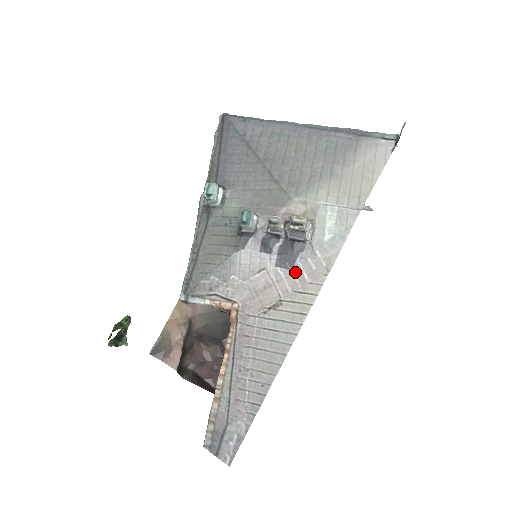
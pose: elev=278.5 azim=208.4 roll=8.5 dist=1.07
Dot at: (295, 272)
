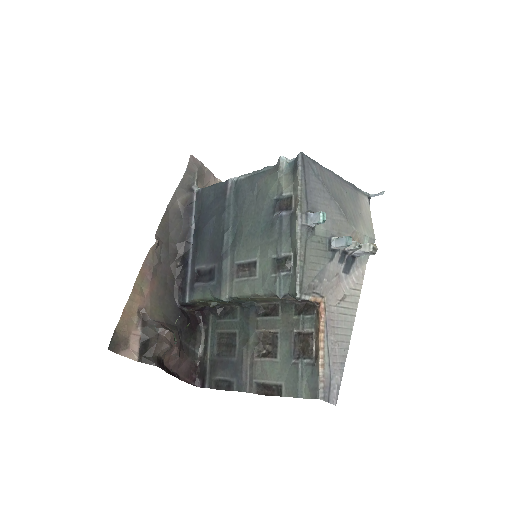
Dot at: (349, 276)
